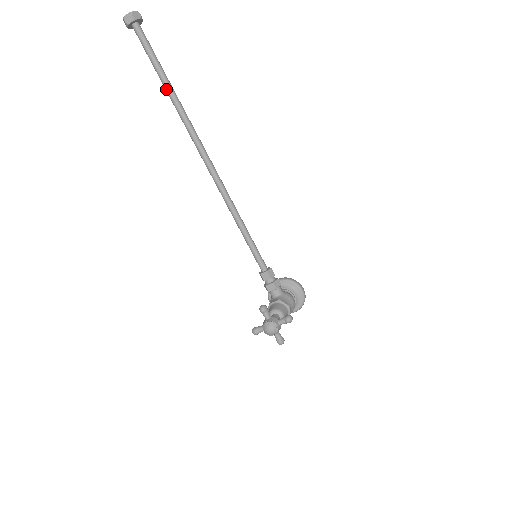
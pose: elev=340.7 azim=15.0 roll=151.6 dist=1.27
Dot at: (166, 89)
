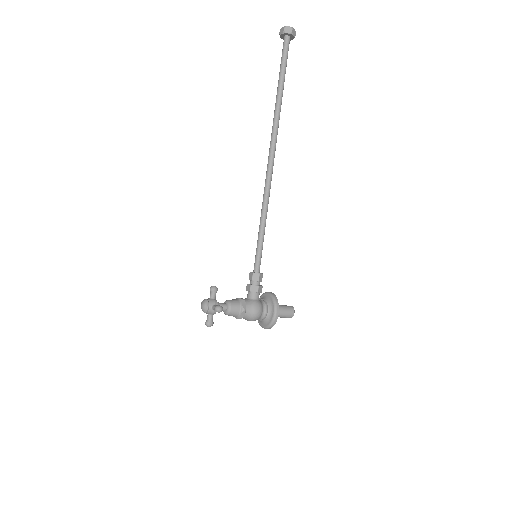
Dot at: (277, 93)
